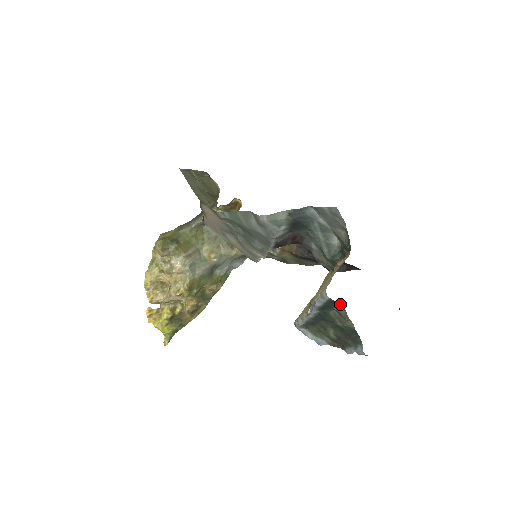
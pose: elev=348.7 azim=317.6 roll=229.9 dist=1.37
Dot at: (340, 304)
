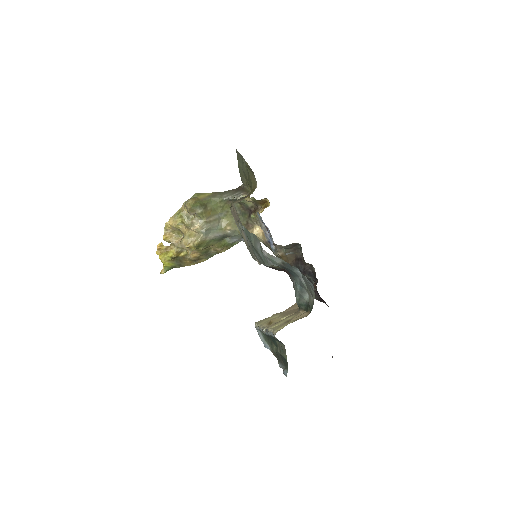
Dot at: occluded
